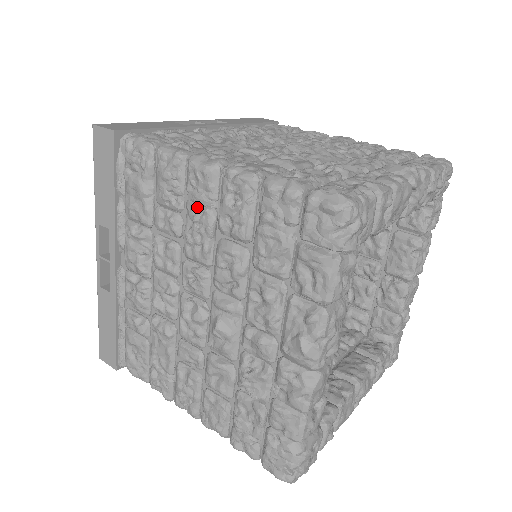
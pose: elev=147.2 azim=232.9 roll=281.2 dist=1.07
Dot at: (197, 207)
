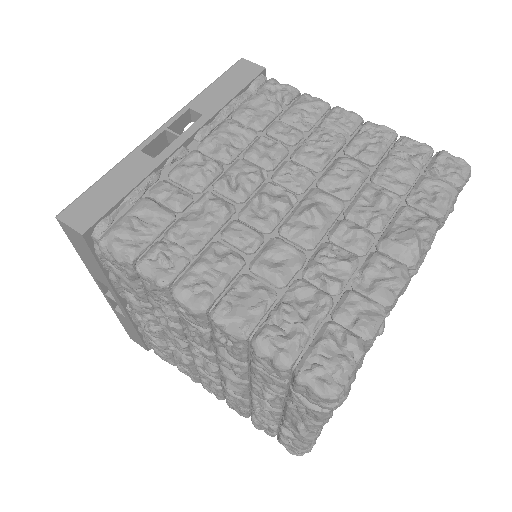
Dot at: (190, 324)
